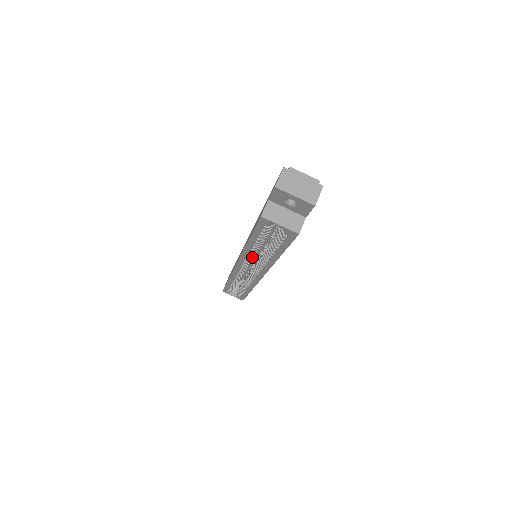
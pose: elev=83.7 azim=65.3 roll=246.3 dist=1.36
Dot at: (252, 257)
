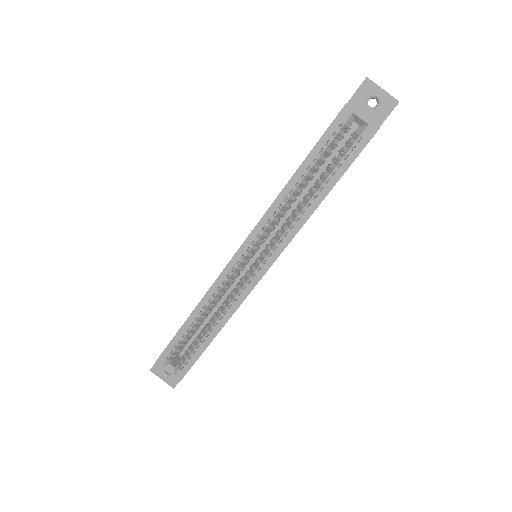
Dot at: (272, 225)
